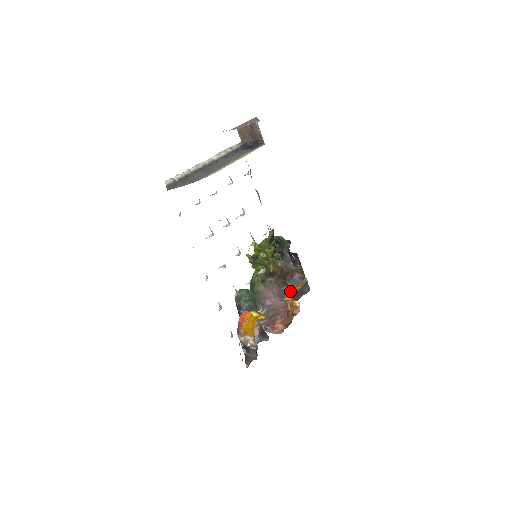
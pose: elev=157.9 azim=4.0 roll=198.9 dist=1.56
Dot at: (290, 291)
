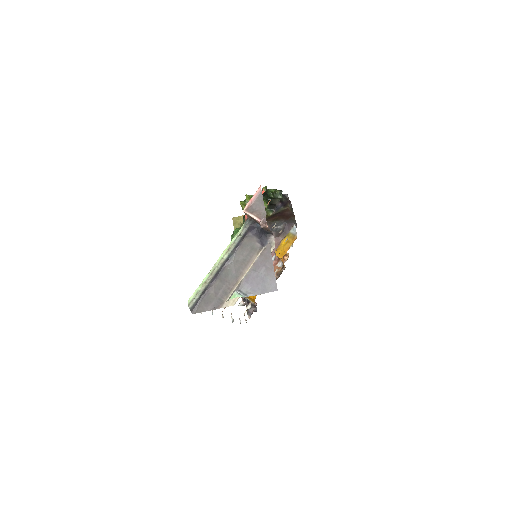
Dot at: (281, 244)
